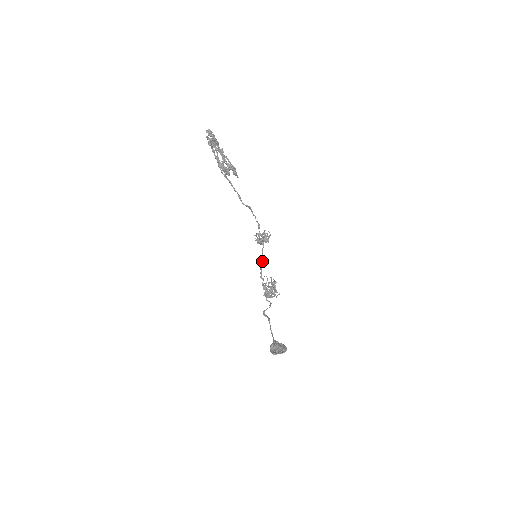
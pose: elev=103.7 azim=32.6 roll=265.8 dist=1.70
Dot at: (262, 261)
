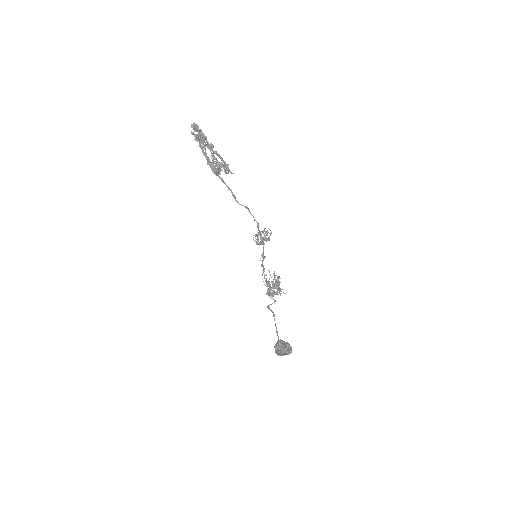
Dot at: (263, 259)
